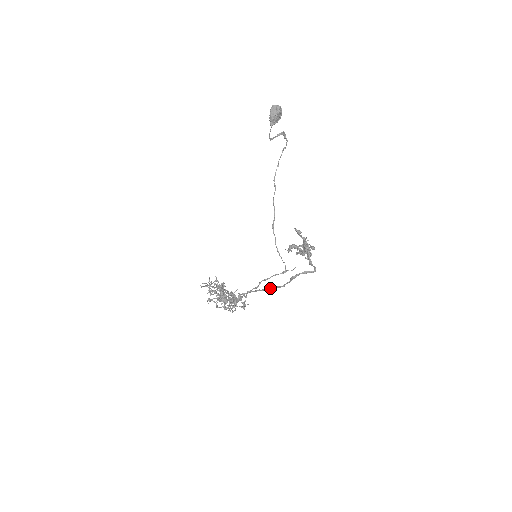
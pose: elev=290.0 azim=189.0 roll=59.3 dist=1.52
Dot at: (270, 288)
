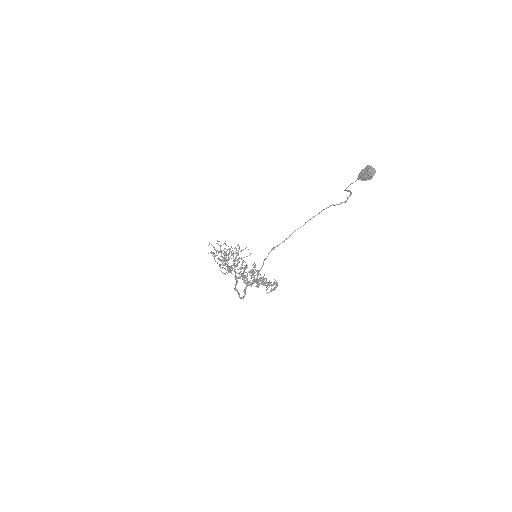
Dot at: (236, 282)
